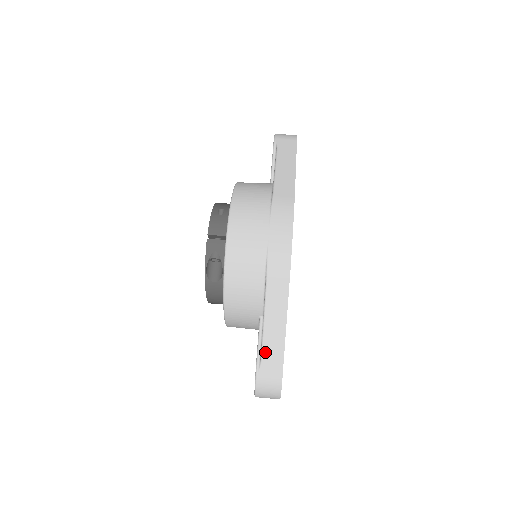
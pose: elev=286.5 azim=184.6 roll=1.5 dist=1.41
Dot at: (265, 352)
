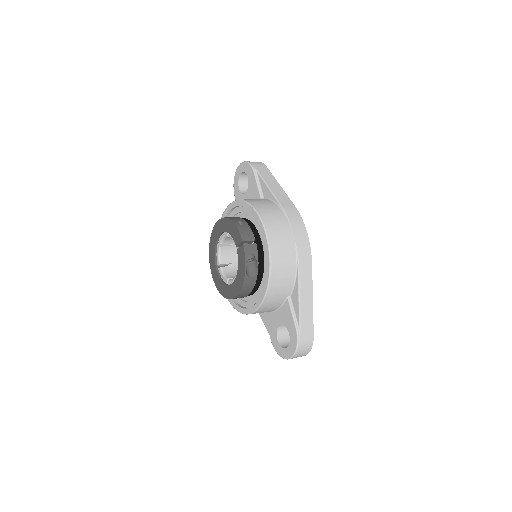
Dot at: (302, 320)
